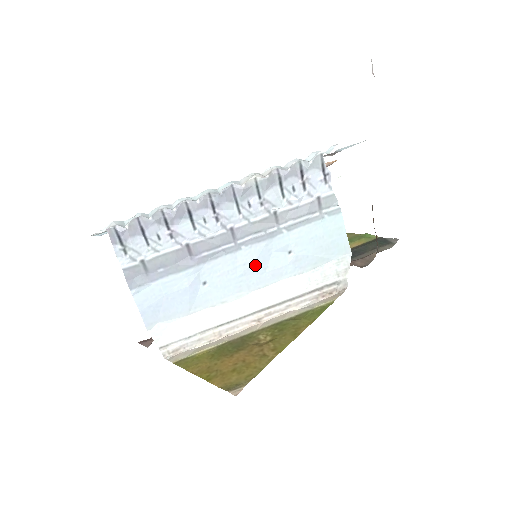
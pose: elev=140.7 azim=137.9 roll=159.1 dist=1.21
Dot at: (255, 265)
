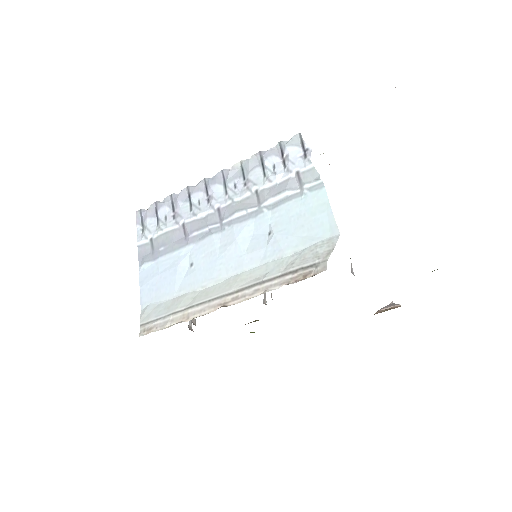
Dot at: (235, 246)
